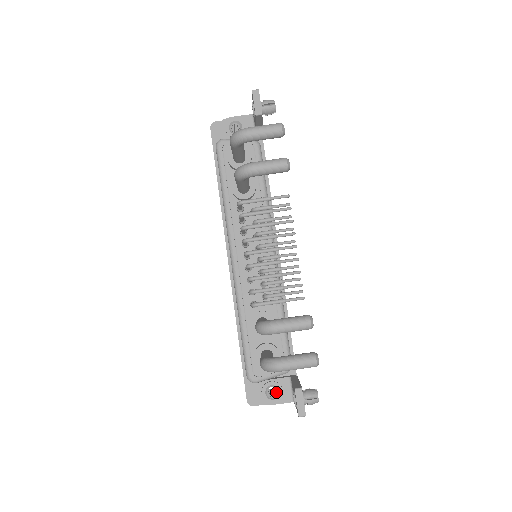
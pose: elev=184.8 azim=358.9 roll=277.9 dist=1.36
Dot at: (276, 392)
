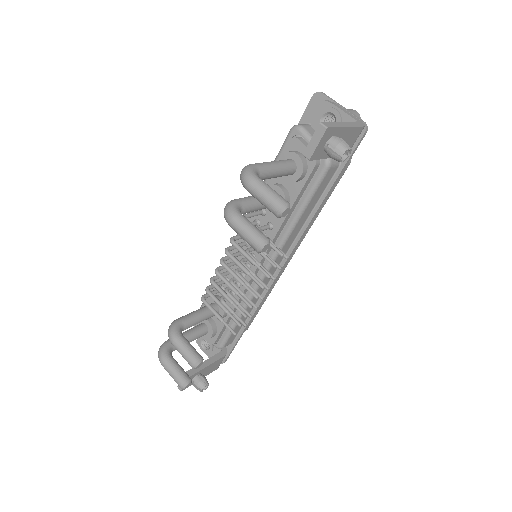
Dot at: occluded
